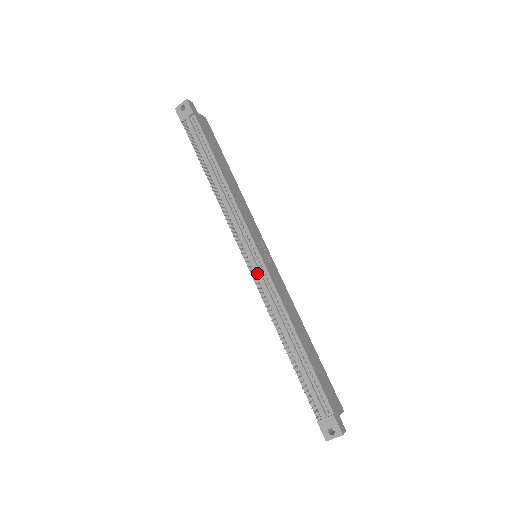
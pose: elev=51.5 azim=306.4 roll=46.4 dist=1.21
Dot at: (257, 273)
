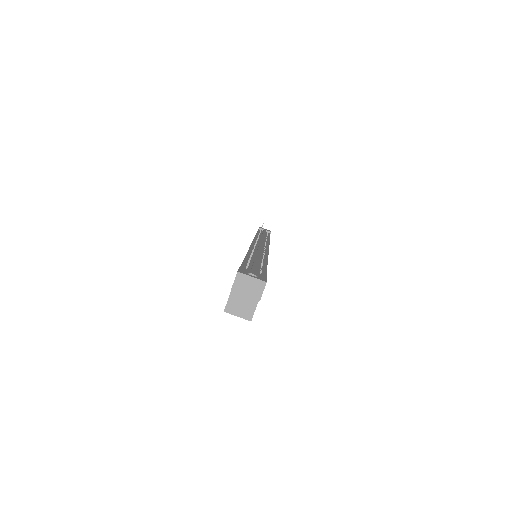
Dot at: (260, 244)
